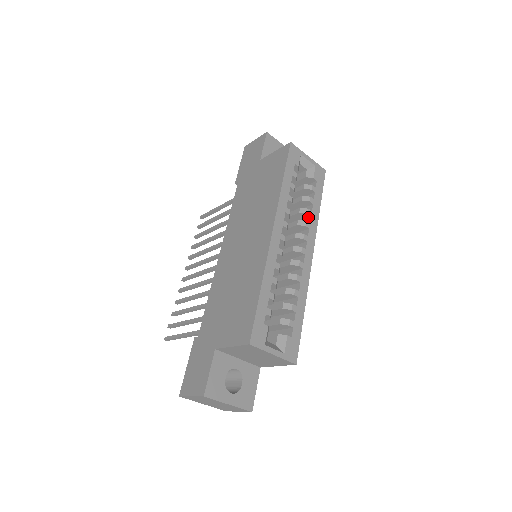
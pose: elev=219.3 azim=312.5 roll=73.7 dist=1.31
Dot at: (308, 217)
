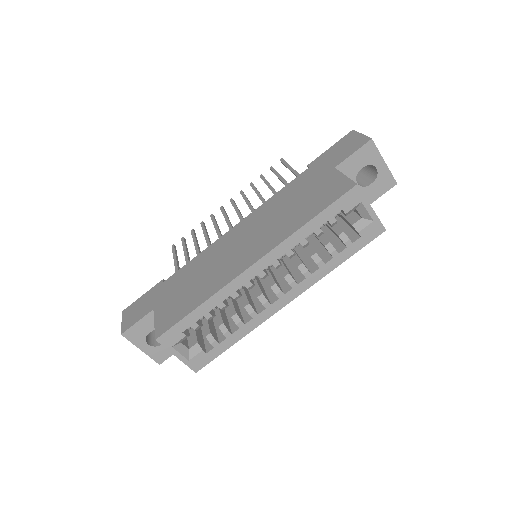
Dot at: (318, 266)
